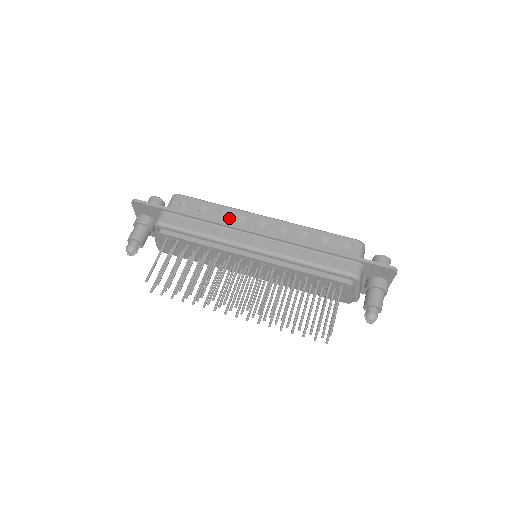
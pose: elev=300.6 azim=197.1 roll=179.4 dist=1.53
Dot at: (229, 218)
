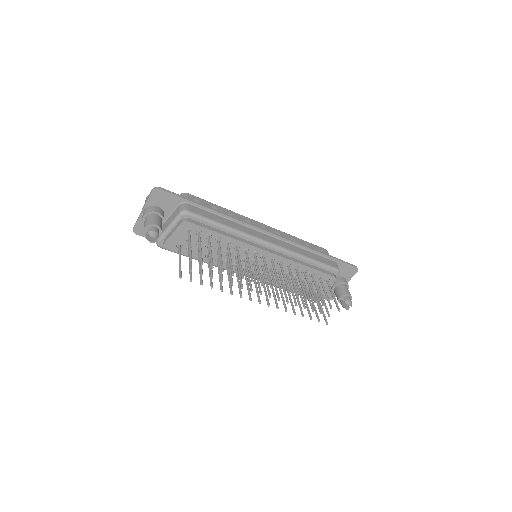
Dot at: occluded
